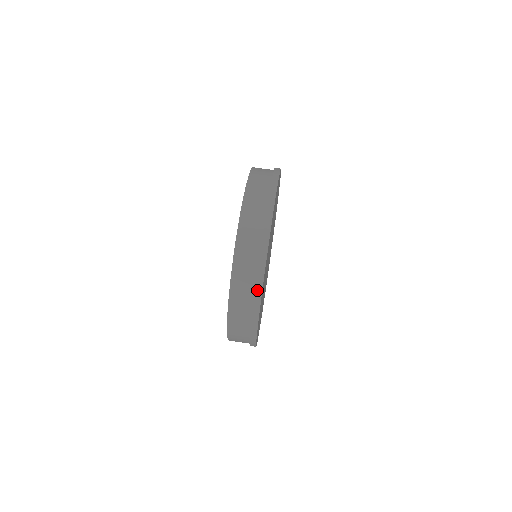
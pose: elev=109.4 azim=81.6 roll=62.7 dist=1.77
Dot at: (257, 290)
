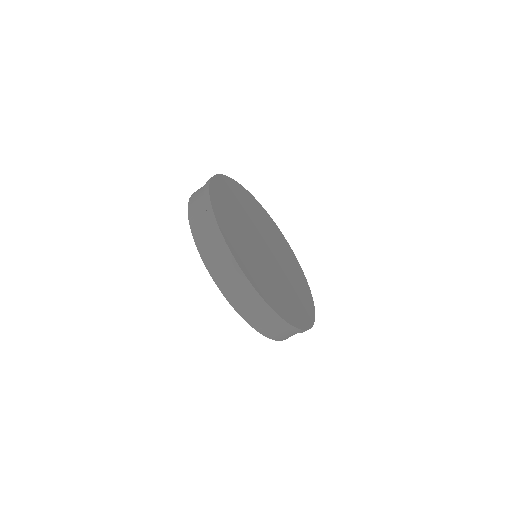
Dot at: (262, 306)
